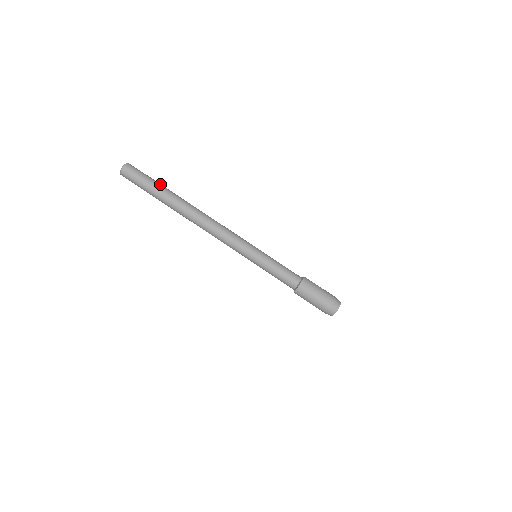
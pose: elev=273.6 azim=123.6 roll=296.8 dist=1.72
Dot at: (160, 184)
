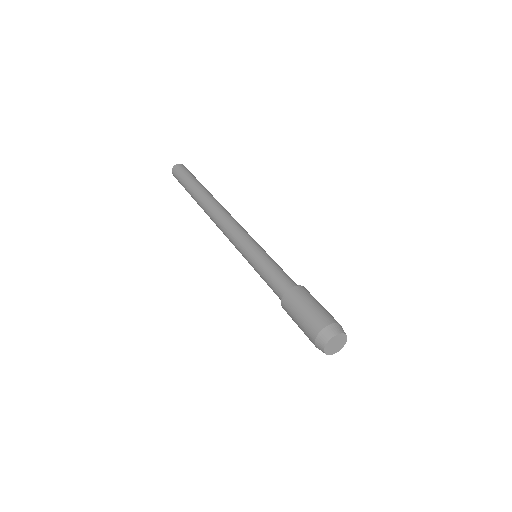
Dot at: occluded
